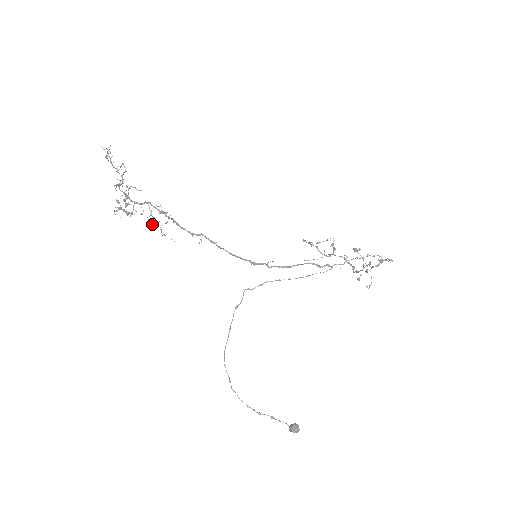
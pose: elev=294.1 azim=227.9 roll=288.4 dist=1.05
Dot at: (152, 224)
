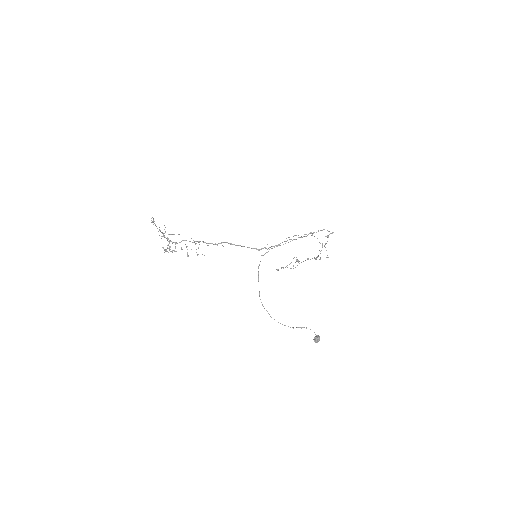
Dot at: (188, 255)
